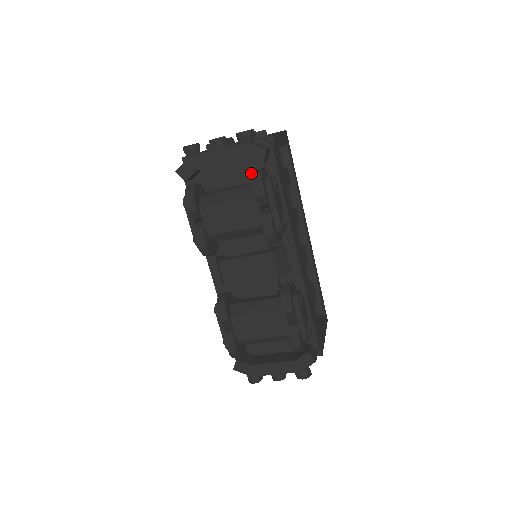
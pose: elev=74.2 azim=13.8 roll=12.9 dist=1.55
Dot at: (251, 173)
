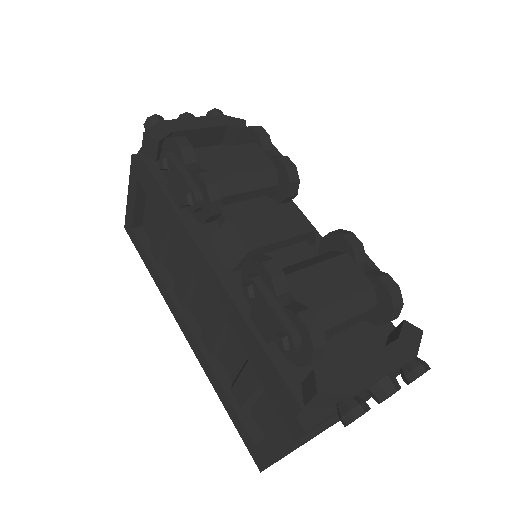
Dot at: occluded
